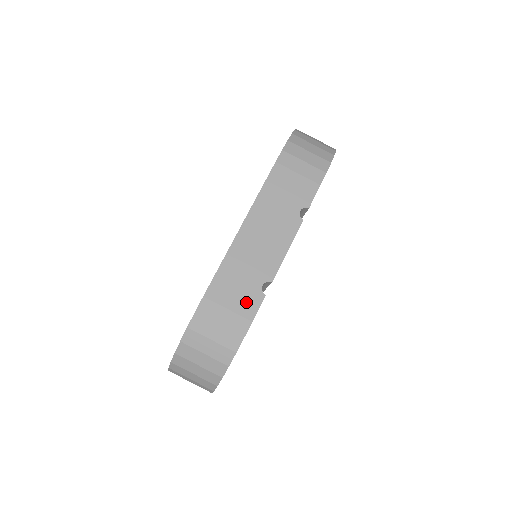
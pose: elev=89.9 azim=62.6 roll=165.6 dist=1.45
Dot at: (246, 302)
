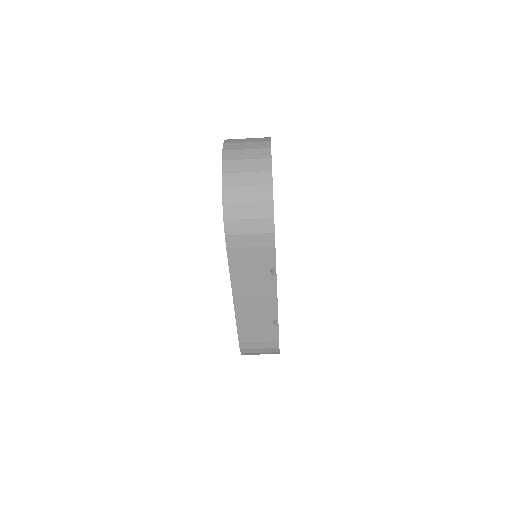
Dot at: (268, 334)
